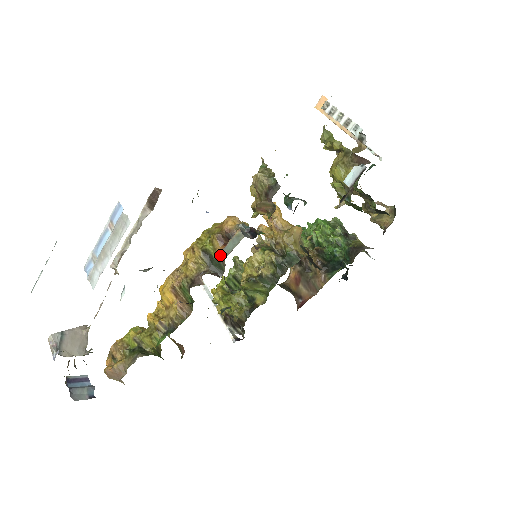
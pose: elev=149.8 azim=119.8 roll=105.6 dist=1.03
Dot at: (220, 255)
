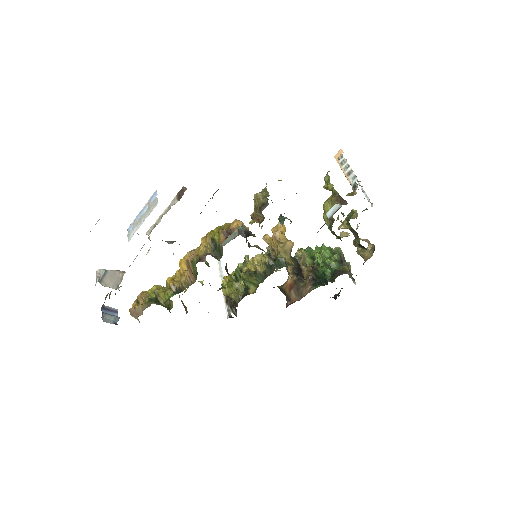
Dot at: (221, 244)
